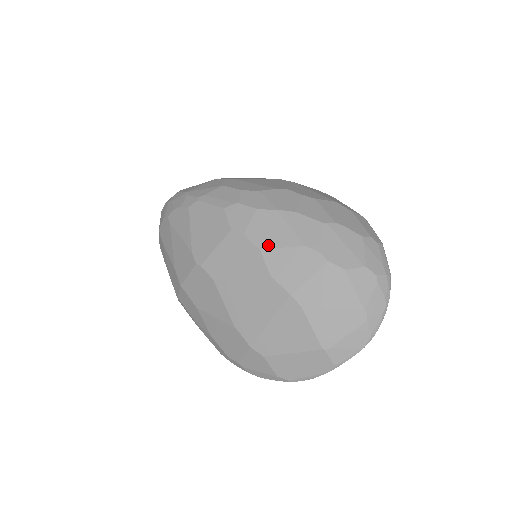
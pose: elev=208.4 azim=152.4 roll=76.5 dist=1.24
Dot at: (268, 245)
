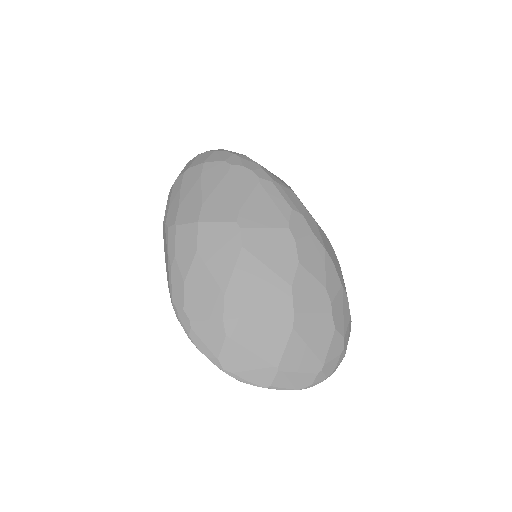
Dot at: (306, 265)
